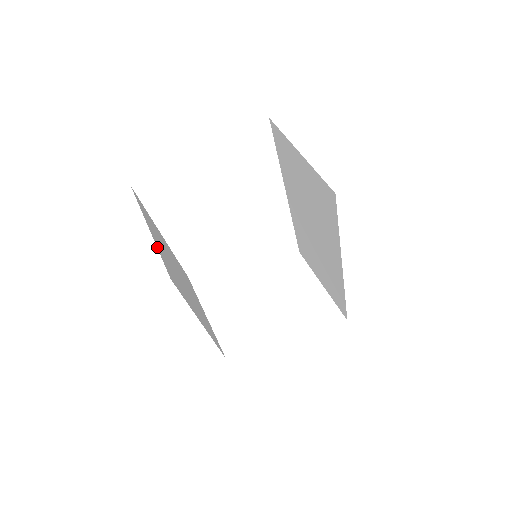
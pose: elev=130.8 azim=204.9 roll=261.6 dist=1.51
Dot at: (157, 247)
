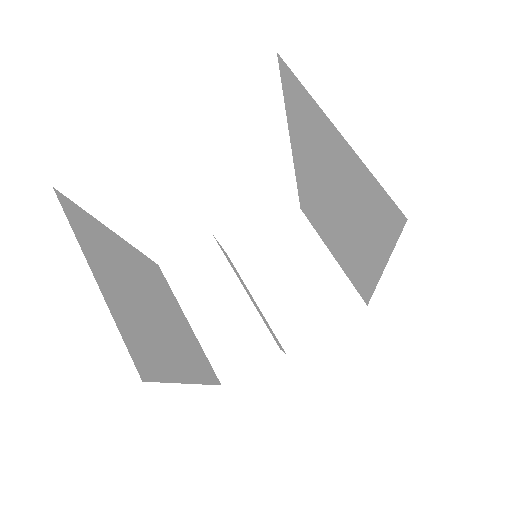
Dot at: (112, 314)
